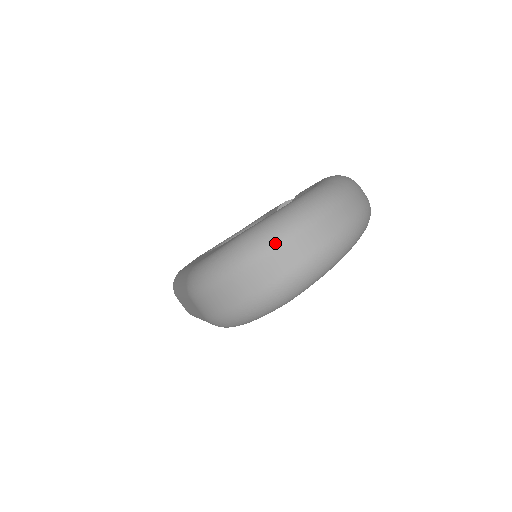
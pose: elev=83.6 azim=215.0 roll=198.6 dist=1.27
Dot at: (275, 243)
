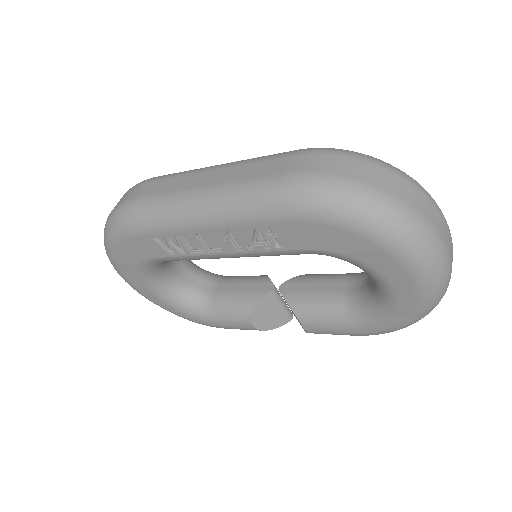
Dot at: occluded
